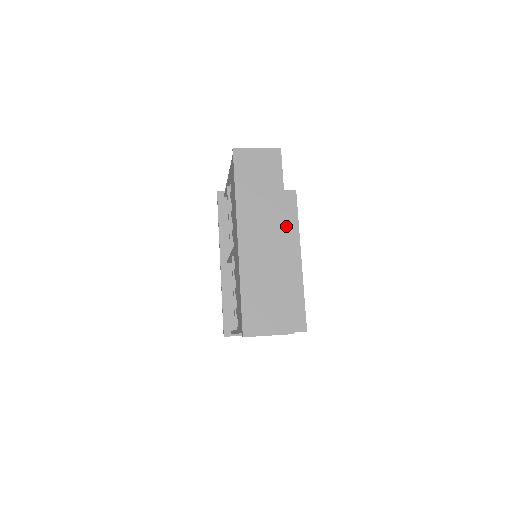
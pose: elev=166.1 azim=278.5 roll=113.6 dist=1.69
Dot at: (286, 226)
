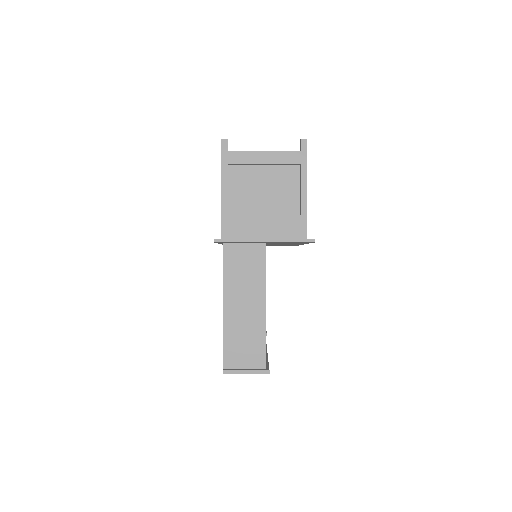
Dot at: occluded
